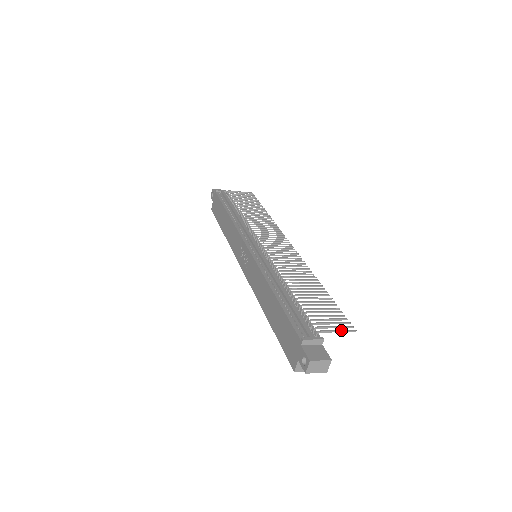
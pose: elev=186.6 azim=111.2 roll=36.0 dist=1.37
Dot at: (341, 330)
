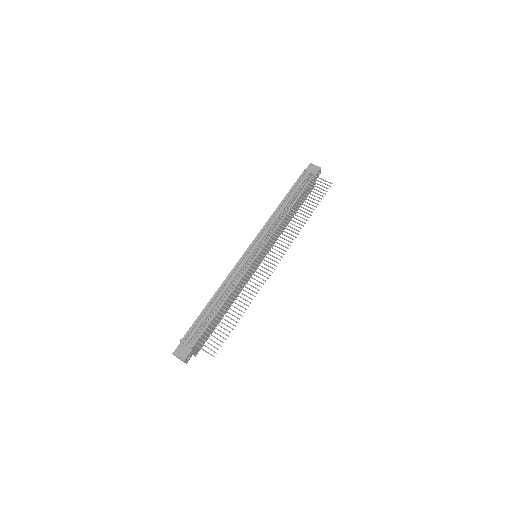
Dot at: (205, 350)
